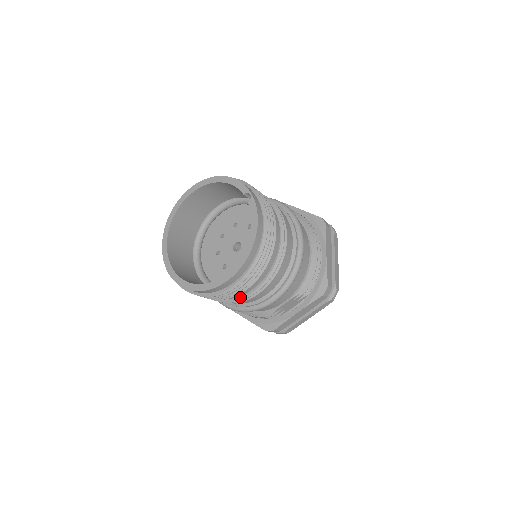
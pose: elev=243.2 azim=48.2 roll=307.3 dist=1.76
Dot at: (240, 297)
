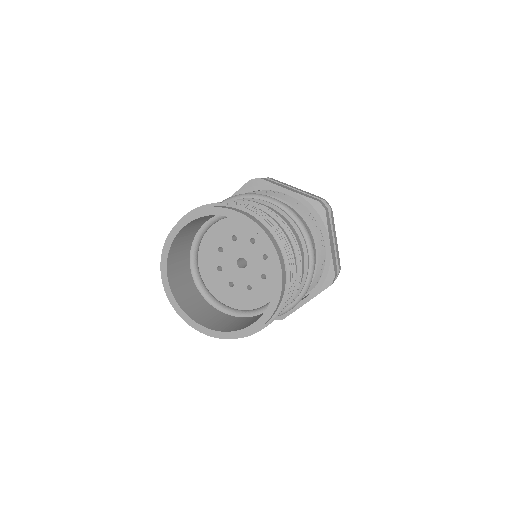
Dot at: occluded
